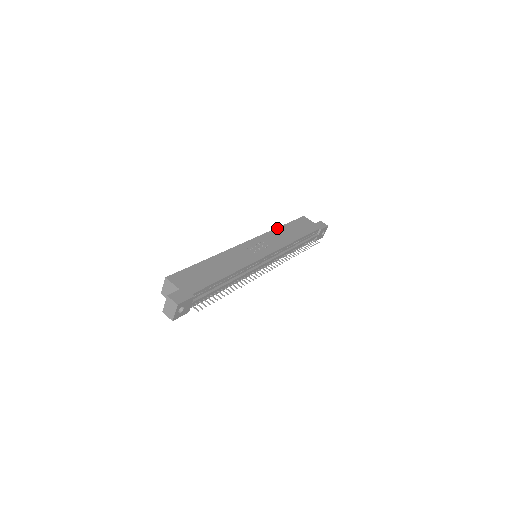
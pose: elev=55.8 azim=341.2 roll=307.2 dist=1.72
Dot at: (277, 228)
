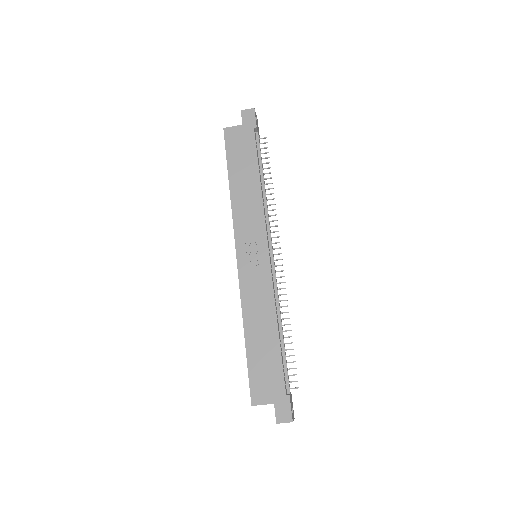
Dot at: (230, 193)
